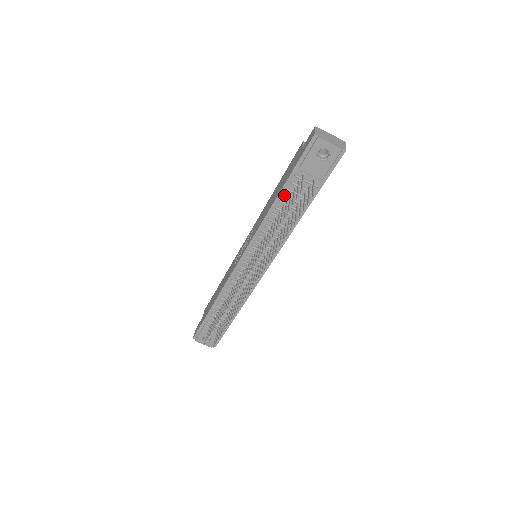
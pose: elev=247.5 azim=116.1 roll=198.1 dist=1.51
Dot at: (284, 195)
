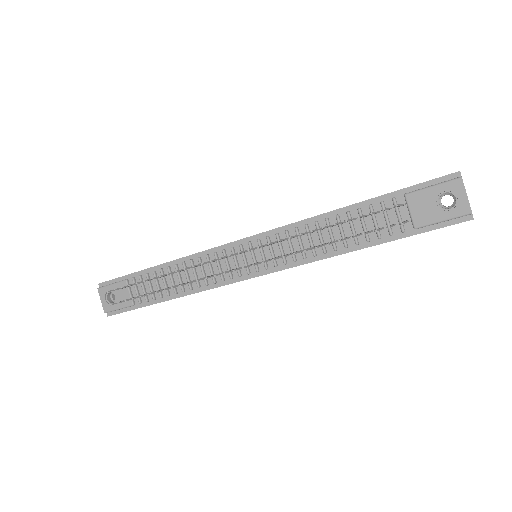
Dot at: (360, 209)
